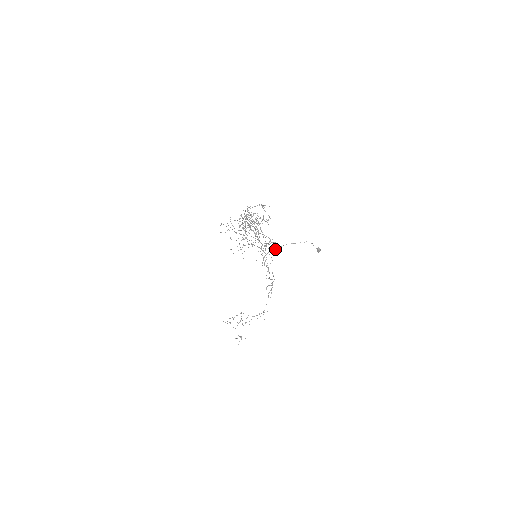
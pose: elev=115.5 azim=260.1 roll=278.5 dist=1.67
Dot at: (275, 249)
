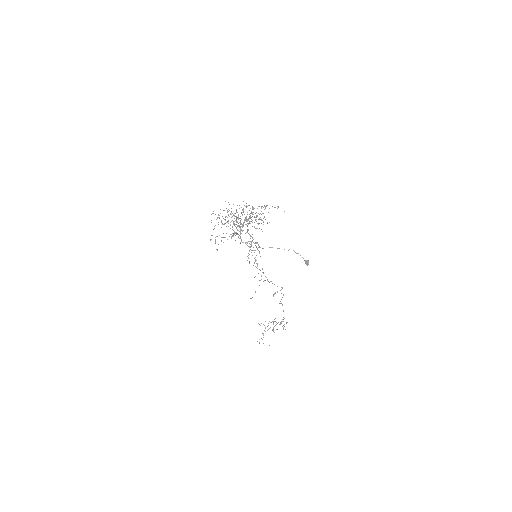
Dot at: occluded
